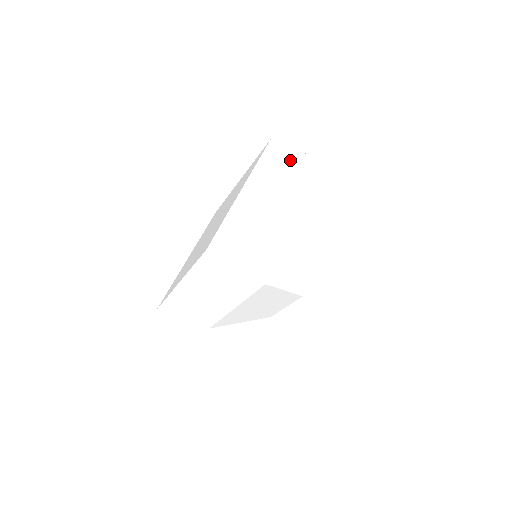
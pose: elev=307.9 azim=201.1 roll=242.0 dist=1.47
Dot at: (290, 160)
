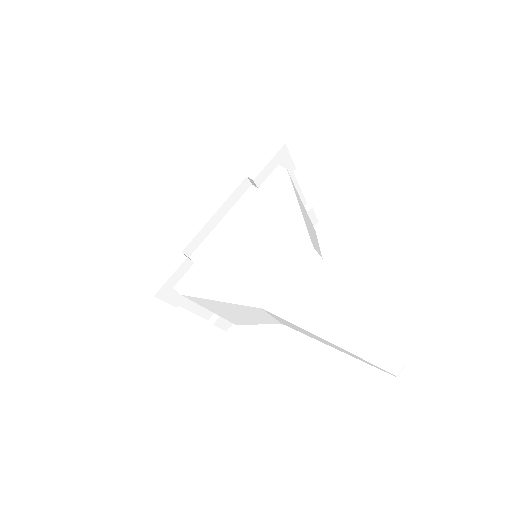
Dot at: (249, 150)
